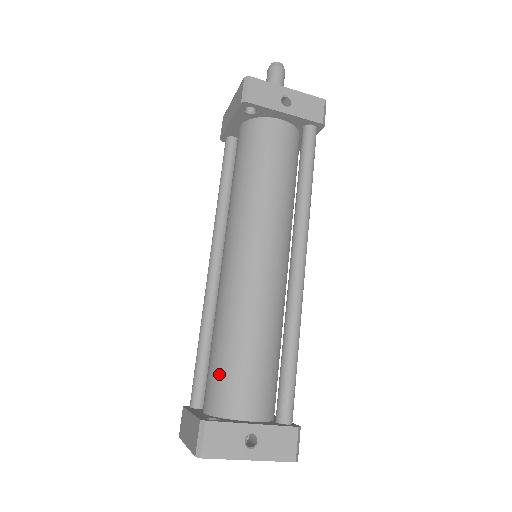
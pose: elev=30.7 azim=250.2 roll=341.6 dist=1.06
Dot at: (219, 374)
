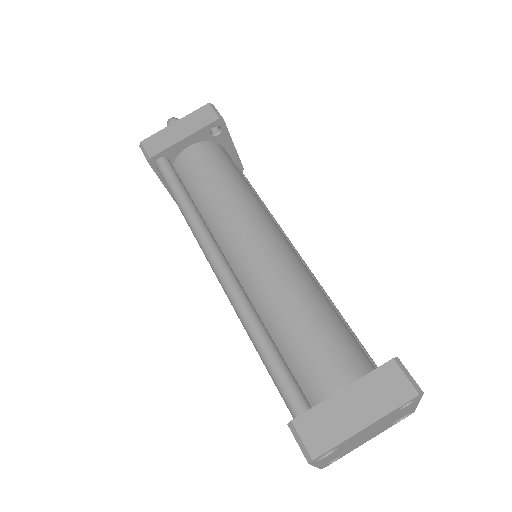
Dot at: (338, 339)
